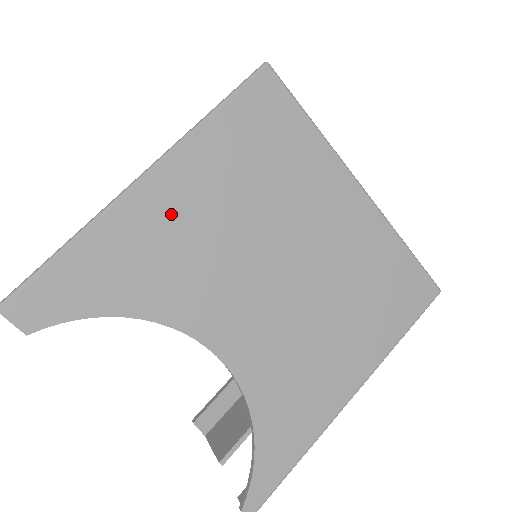
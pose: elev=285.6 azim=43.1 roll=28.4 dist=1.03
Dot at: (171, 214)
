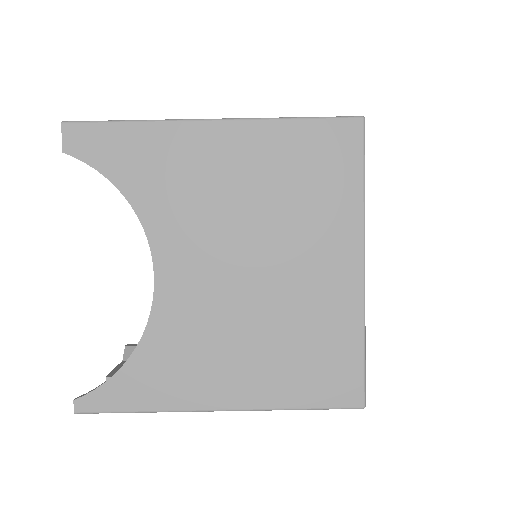
Dot at: (209, 159)
